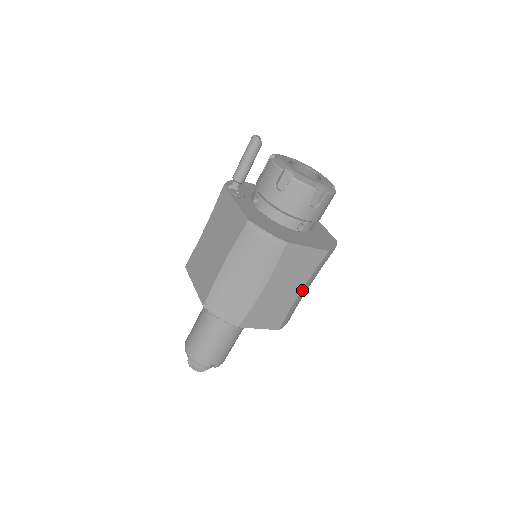
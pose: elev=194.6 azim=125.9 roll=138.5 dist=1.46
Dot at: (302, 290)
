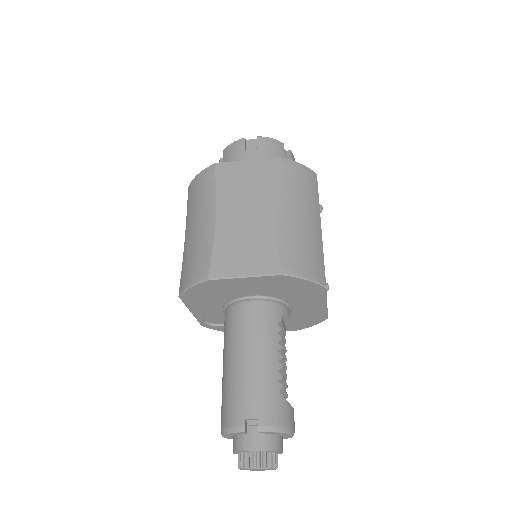
Dot at: (278, 210)
